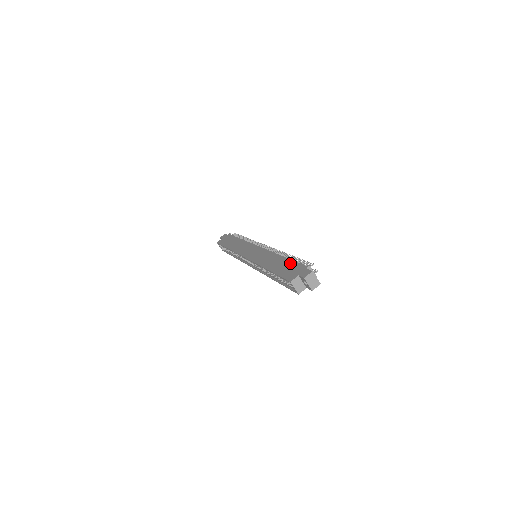
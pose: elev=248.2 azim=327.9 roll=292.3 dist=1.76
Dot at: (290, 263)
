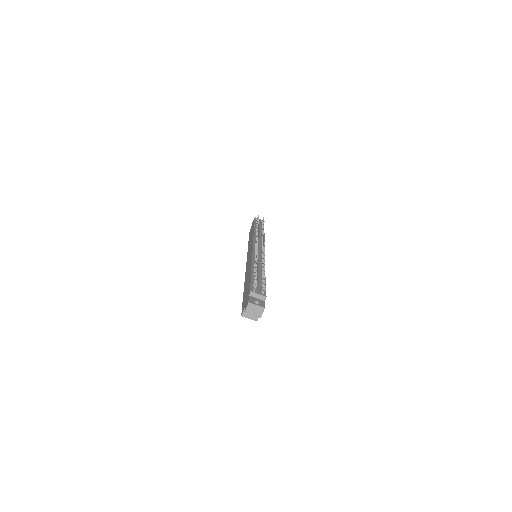
Dot at: (248, 283)
